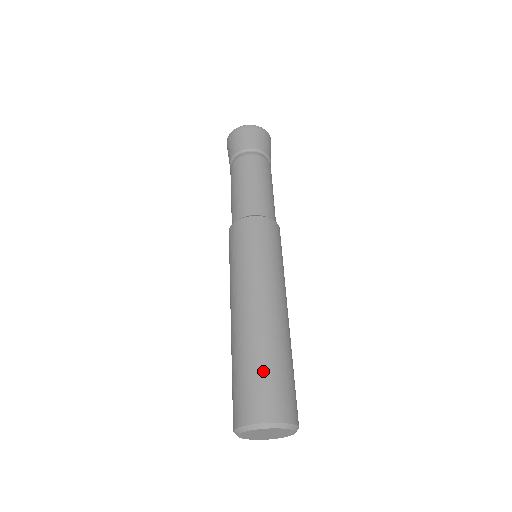
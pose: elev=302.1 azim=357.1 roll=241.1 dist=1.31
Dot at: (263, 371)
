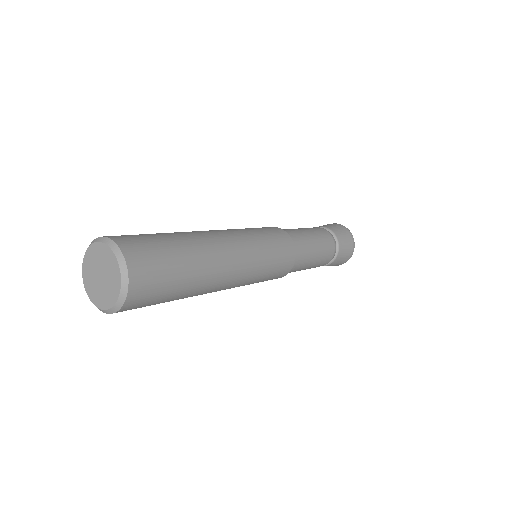
Dot at: (160, 237)
